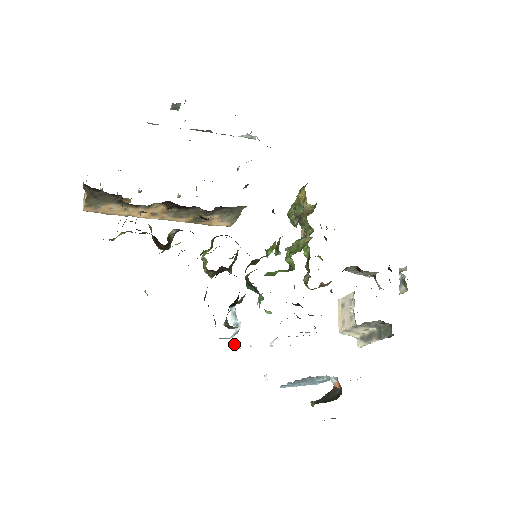
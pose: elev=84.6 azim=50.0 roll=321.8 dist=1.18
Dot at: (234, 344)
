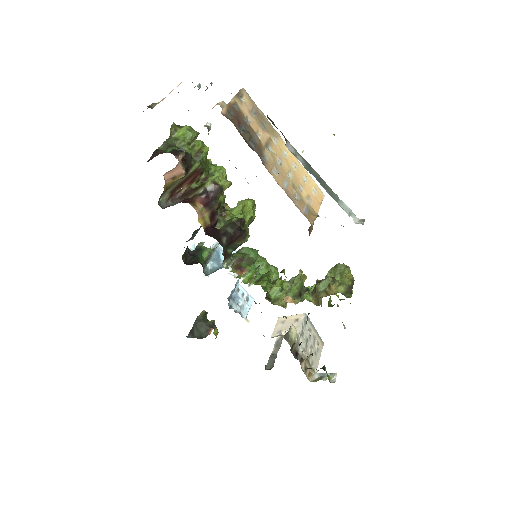
Dot at: (208, 247)
